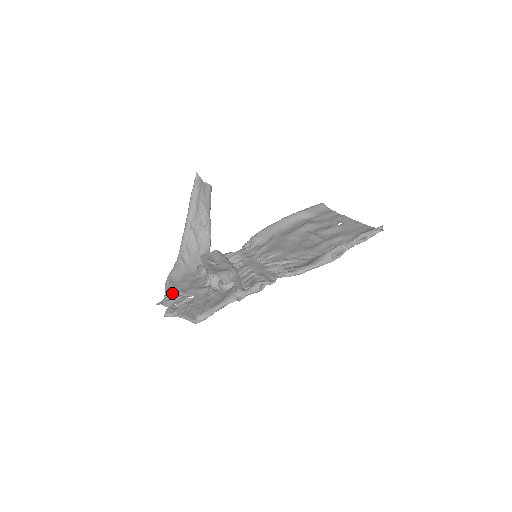
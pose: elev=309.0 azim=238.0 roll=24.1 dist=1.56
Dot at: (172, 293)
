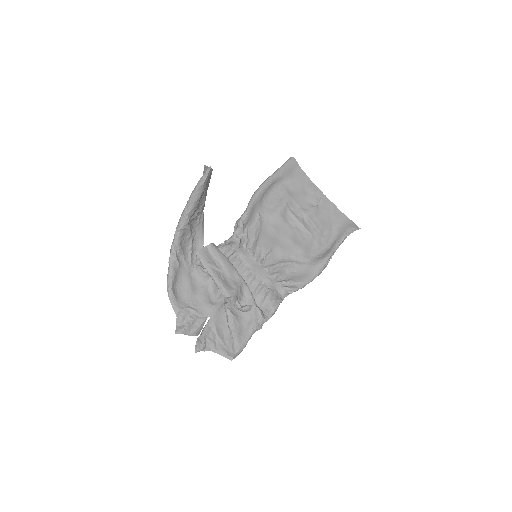
Dot at: (185, 314)
